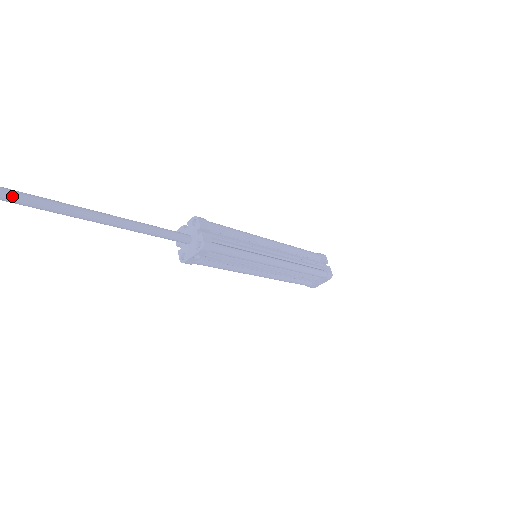
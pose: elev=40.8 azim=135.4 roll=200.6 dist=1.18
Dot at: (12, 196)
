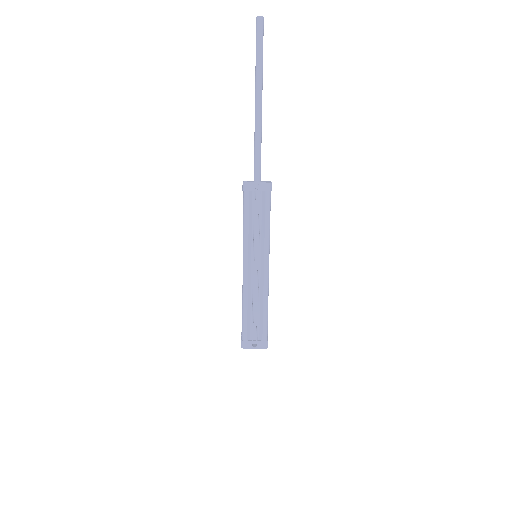
Dot at: (262, 45)
